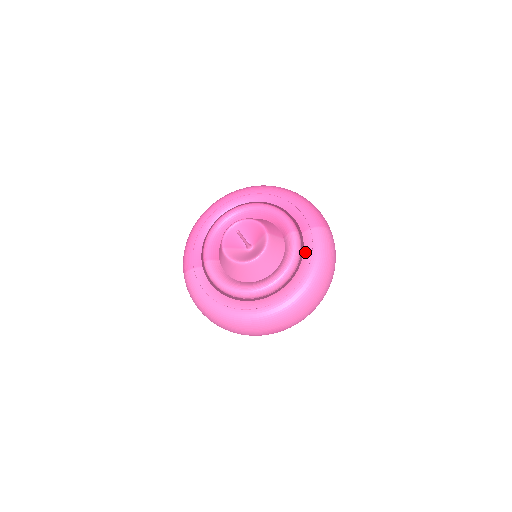
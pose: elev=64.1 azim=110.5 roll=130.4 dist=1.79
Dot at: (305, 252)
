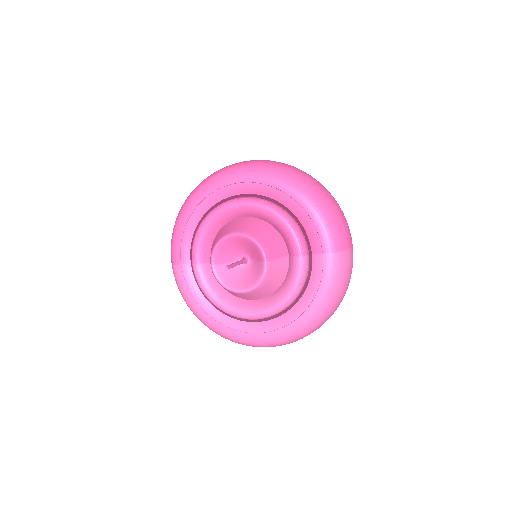
Dot at: (311, 281)
